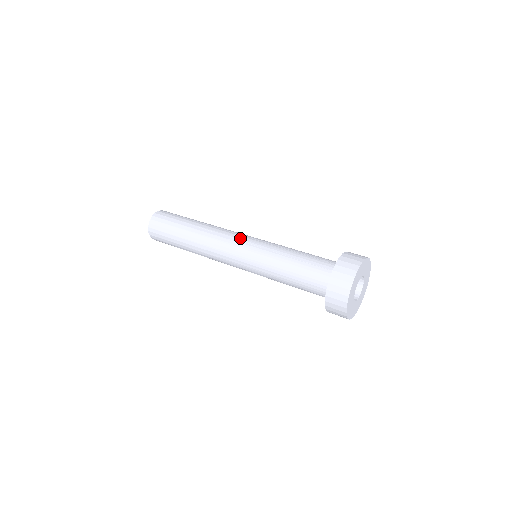
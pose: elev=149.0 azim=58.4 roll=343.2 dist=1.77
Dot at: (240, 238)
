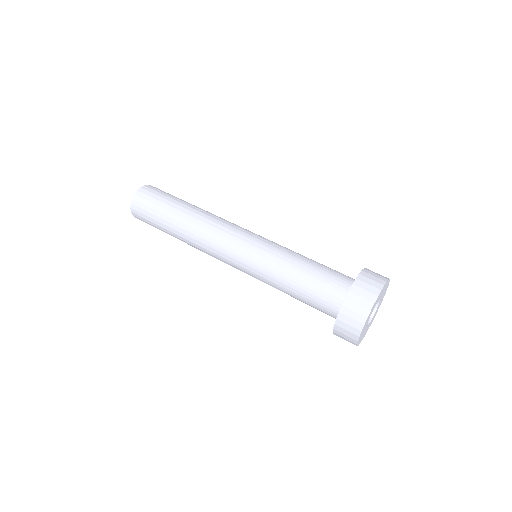
Dot at: (240, 233)
